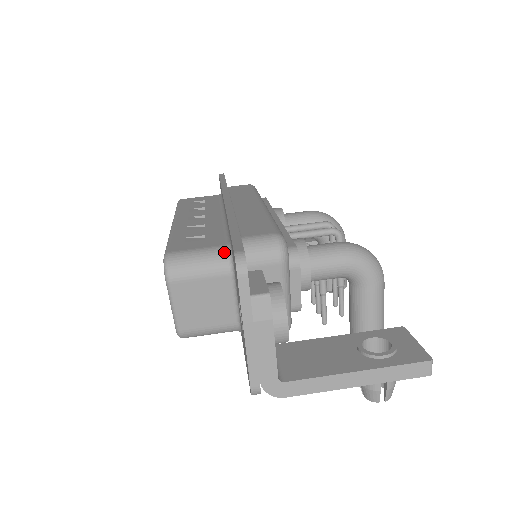
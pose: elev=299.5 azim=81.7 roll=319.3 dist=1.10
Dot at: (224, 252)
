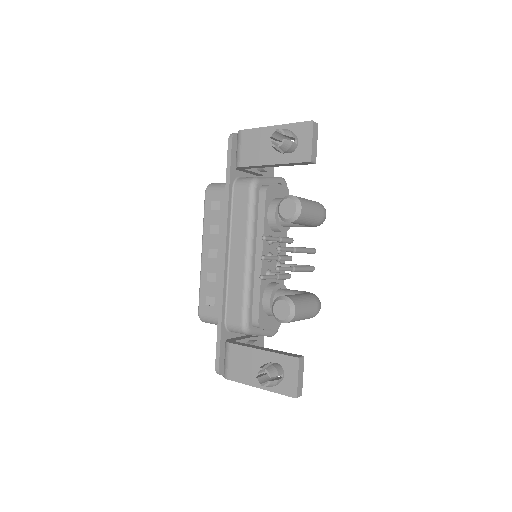
Dot at: occluded
